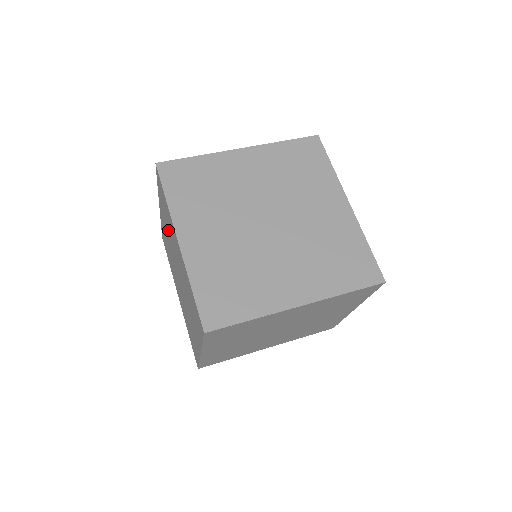
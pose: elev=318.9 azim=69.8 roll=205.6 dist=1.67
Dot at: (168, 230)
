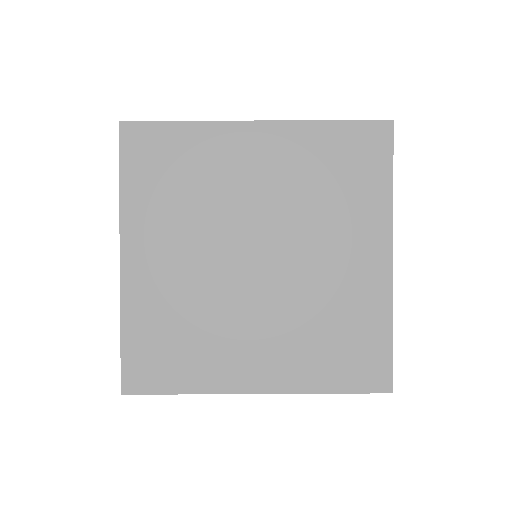
Dot at: occluded
